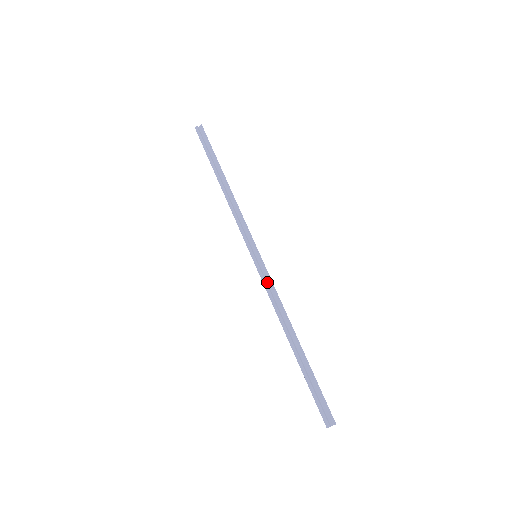
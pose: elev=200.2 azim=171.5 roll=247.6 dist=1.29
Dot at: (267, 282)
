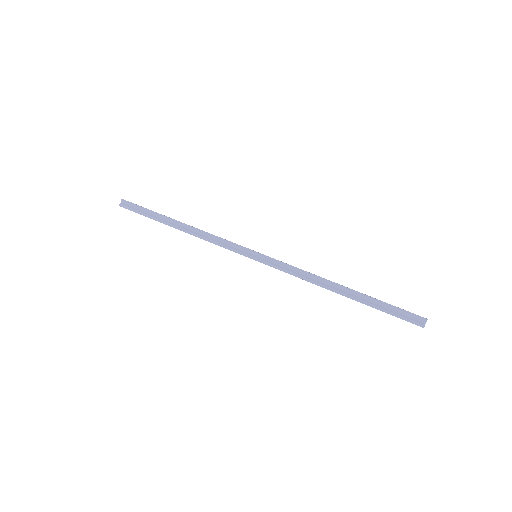
Dot at: (282, 267)
